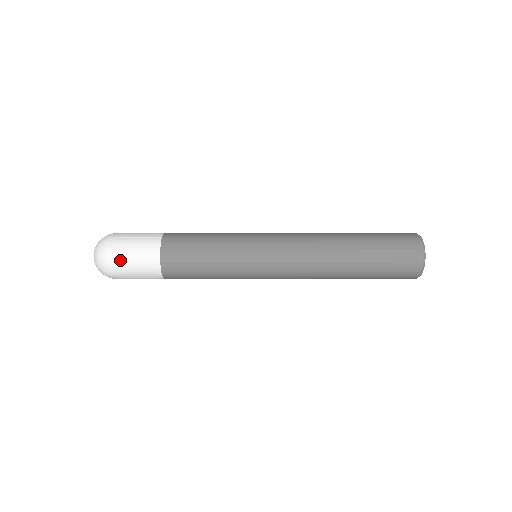
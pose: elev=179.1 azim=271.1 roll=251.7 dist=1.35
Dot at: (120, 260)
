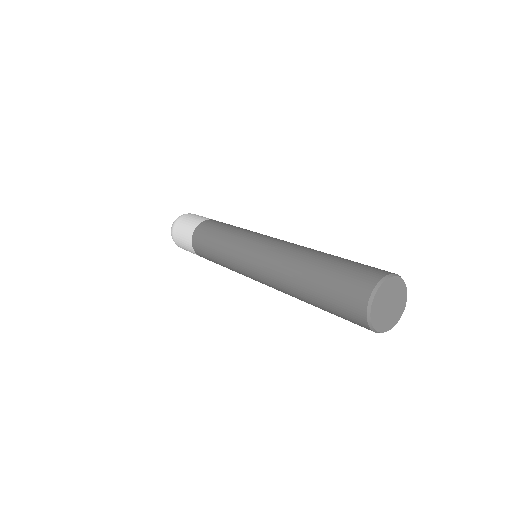
Dot at: occluded
